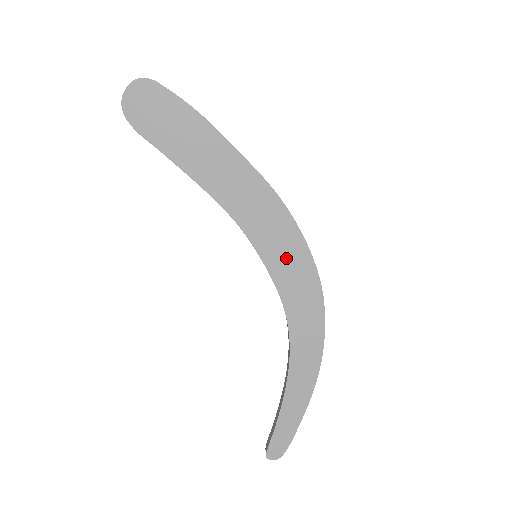
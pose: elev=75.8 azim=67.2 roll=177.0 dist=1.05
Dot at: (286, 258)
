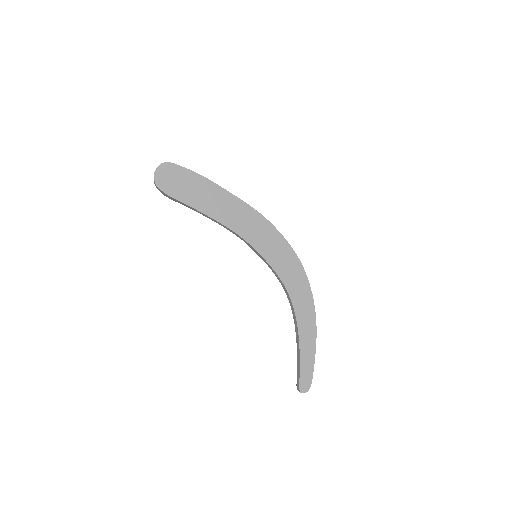
Dot at: (276, 251)
